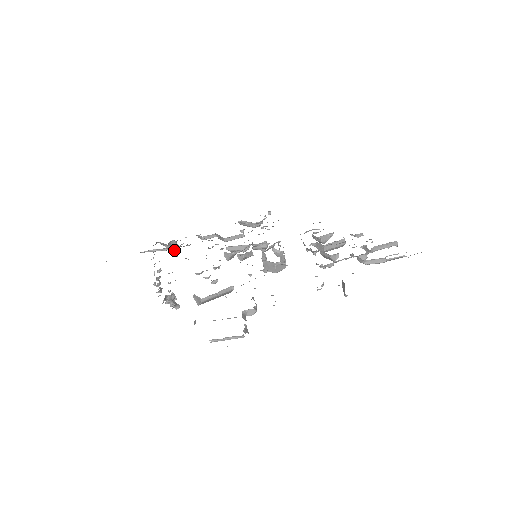
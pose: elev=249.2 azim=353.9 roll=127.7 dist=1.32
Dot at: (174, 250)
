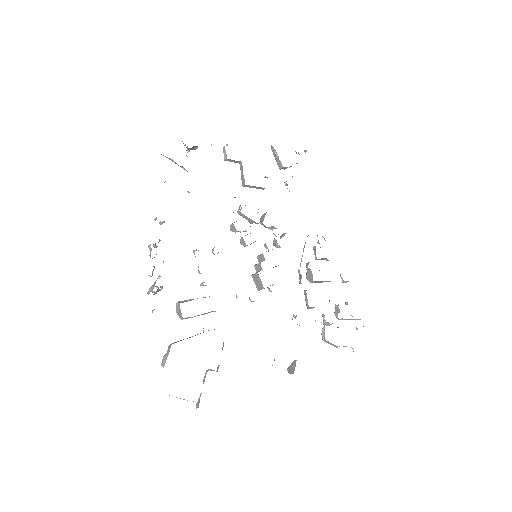
Dot at: occluded
